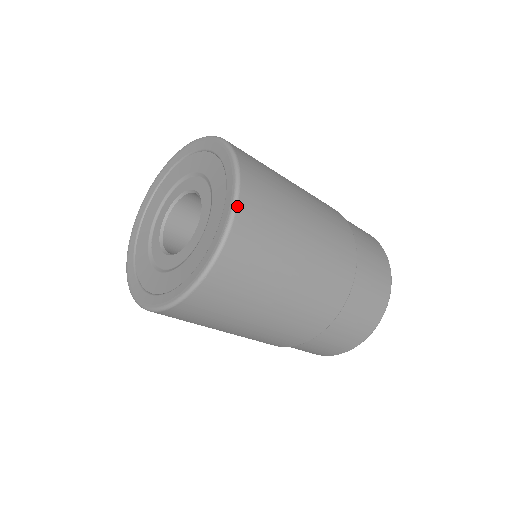
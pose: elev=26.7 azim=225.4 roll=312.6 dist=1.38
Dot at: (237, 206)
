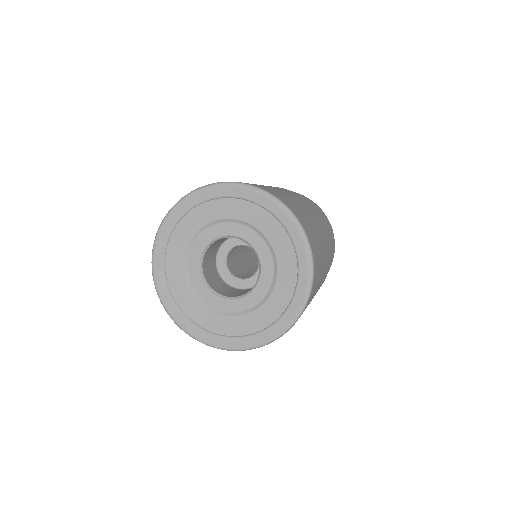
Dot at: (312, 287)
